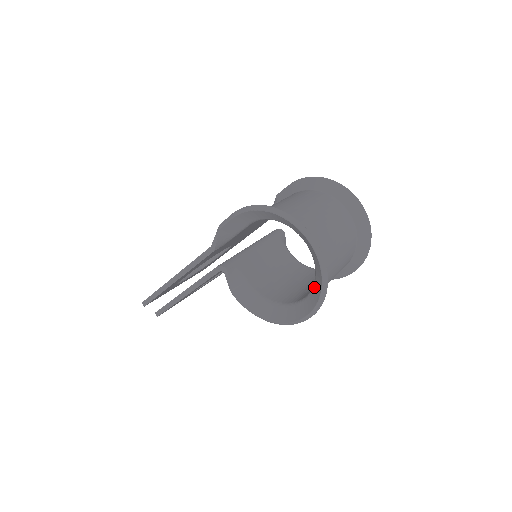
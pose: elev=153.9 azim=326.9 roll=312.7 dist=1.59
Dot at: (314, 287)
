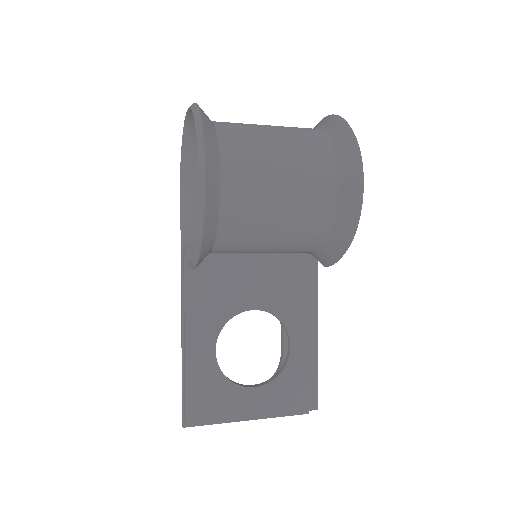
Dot at: occluded
